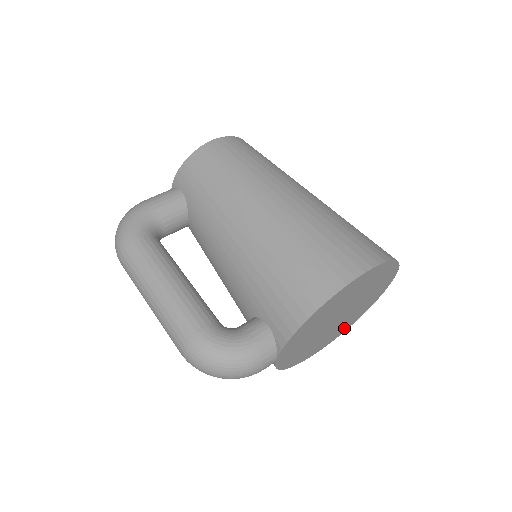
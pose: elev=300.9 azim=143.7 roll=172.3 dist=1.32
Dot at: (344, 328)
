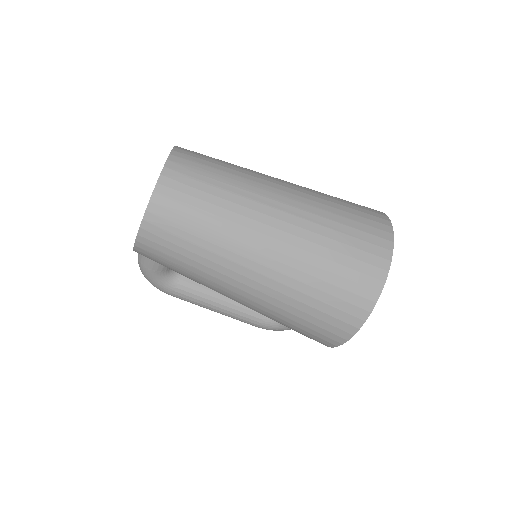
Dot at: occluded
